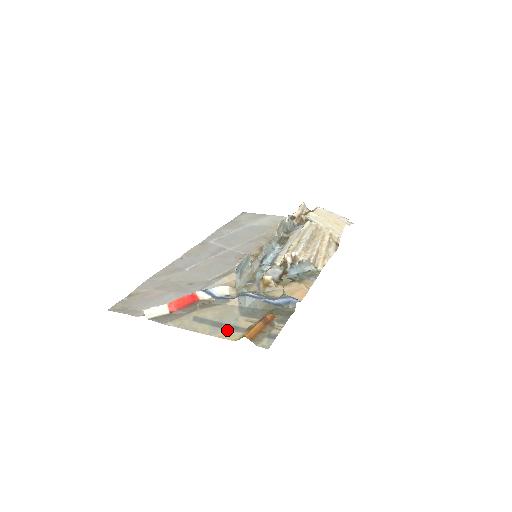
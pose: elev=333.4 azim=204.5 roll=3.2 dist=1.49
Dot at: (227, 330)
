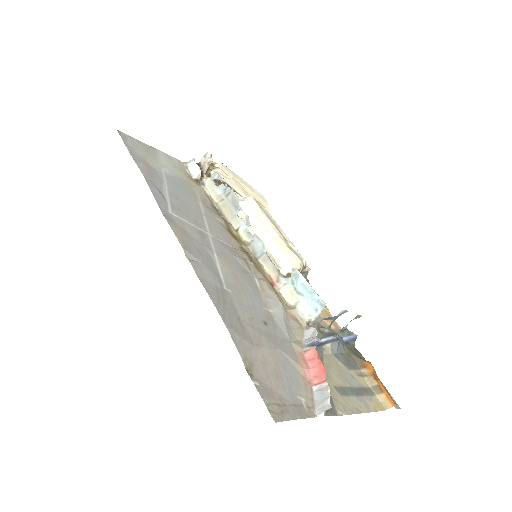
Dot at: (368, 397)
